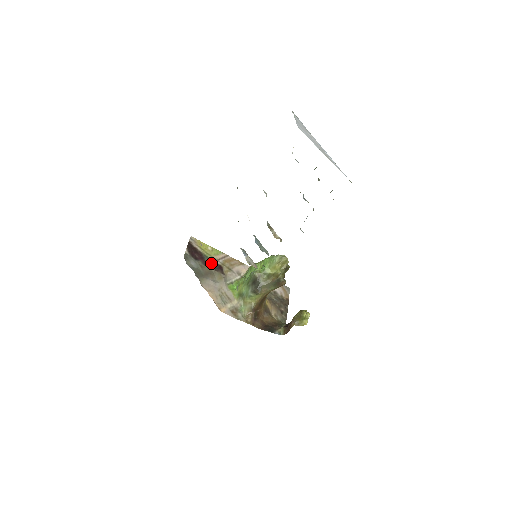
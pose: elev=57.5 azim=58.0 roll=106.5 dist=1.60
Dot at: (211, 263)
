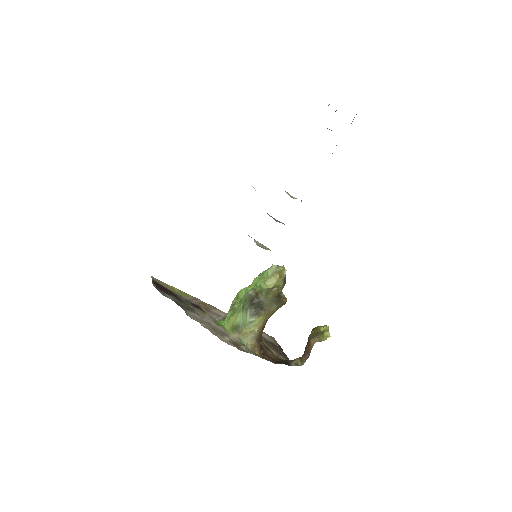
Dot at: (186, 301)
